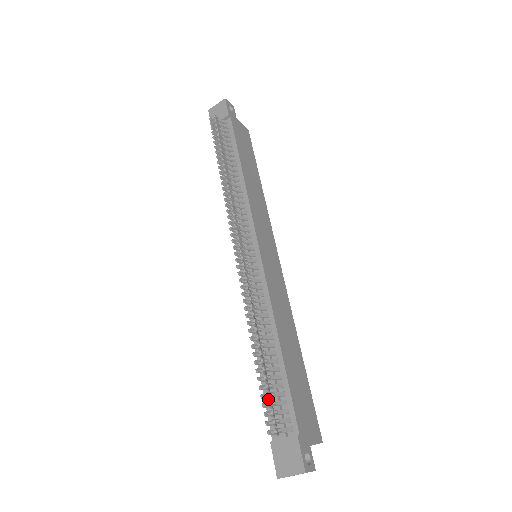
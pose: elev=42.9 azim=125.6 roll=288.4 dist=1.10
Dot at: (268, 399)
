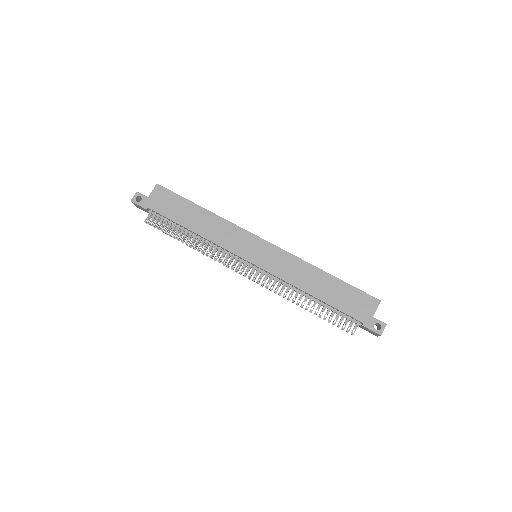
Dot at: occluded
